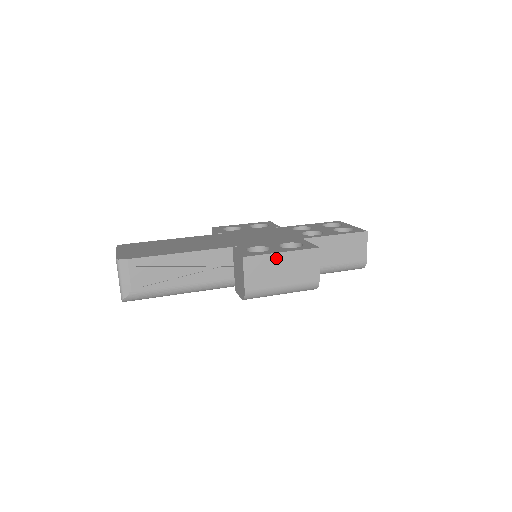
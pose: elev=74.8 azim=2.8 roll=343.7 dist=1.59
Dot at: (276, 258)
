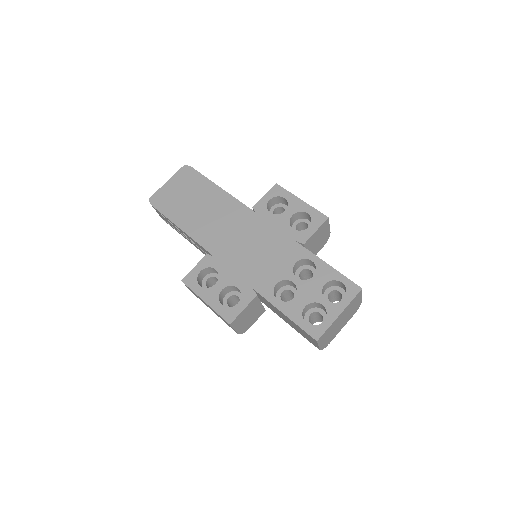
Dot at: (202, 300)
